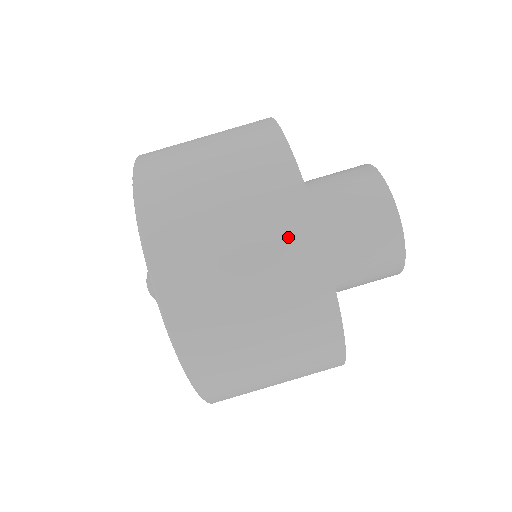
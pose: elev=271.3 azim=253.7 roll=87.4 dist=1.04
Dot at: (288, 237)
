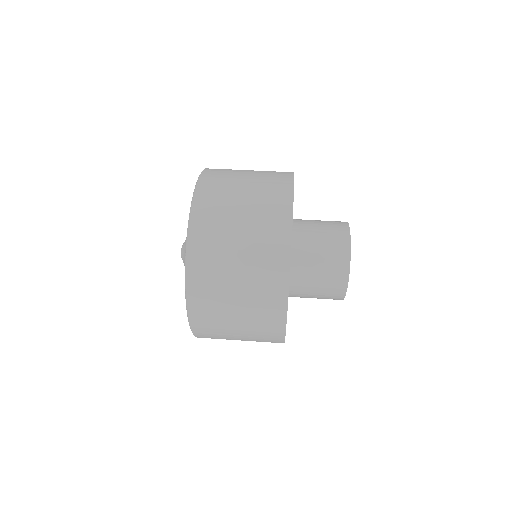
Dot at: (273, 229)
